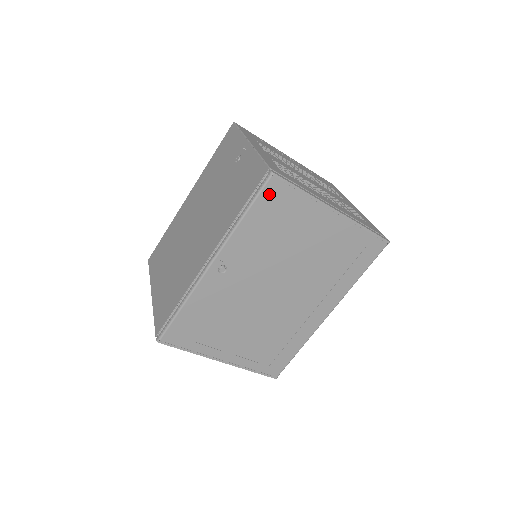
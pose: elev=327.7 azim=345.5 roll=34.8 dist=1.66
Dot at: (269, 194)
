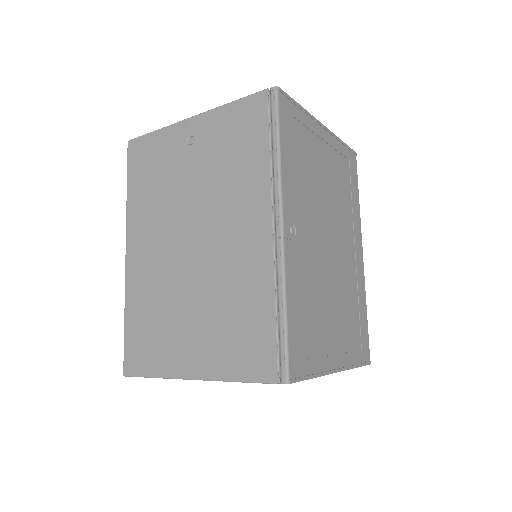
Dot at: (284, 115)
